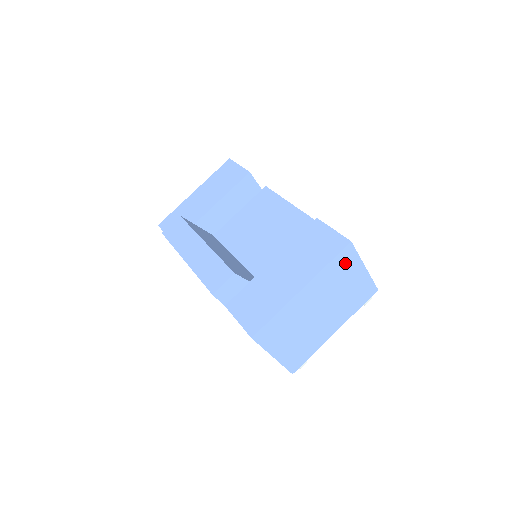
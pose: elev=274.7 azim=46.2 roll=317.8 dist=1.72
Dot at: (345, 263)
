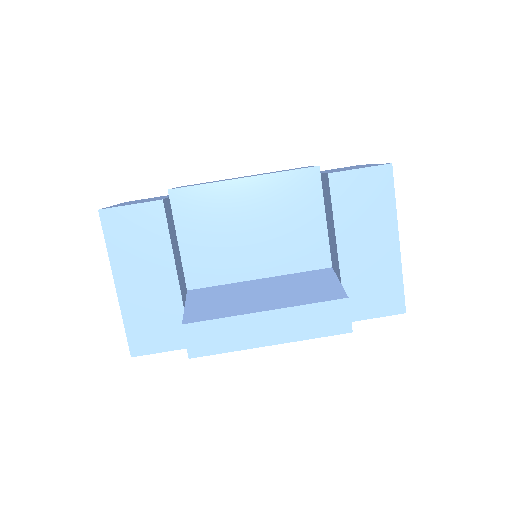
Dot at: occluded
